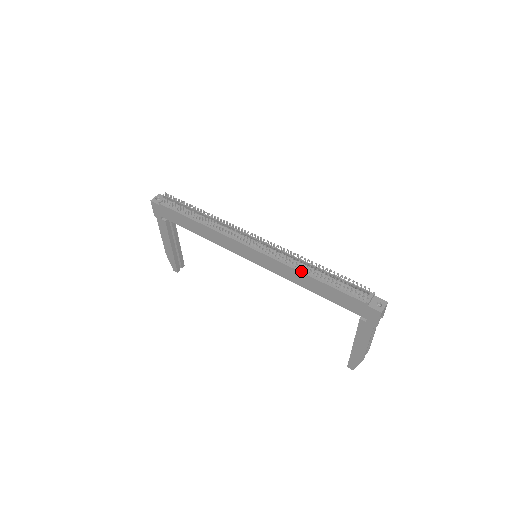
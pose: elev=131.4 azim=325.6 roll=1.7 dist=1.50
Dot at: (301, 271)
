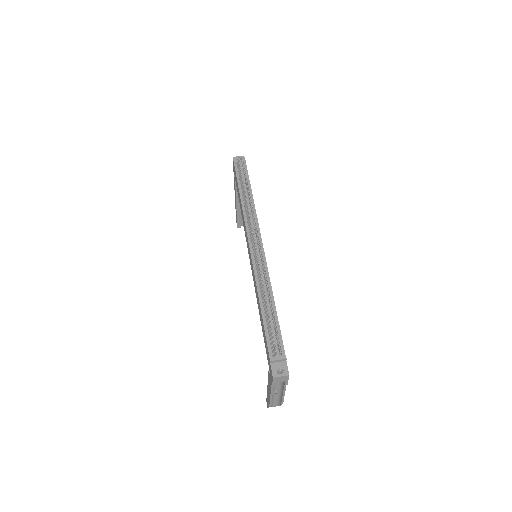
Dot at: (259, 293)
